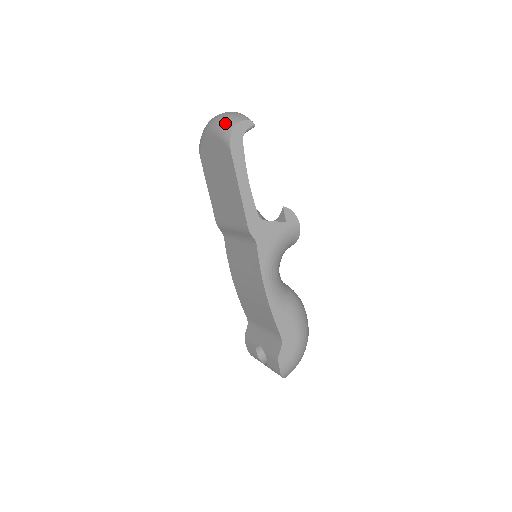
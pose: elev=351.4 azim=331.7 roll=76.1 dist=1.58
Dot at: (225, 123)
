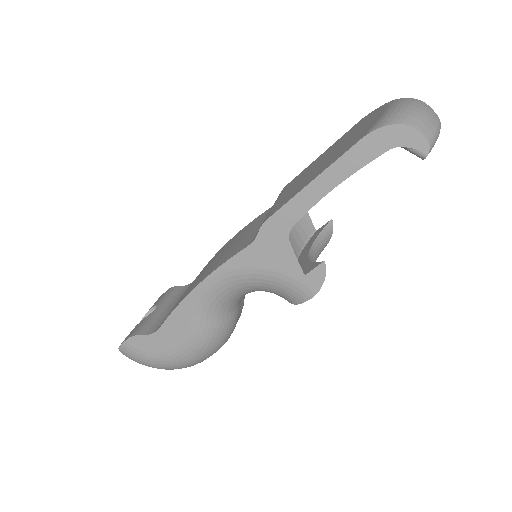
Dot at: (407, 111)
